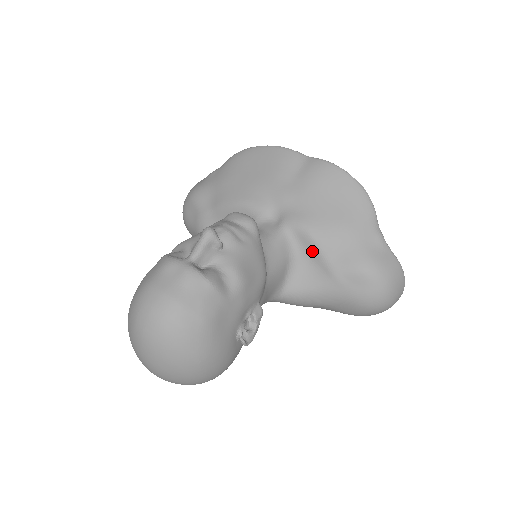
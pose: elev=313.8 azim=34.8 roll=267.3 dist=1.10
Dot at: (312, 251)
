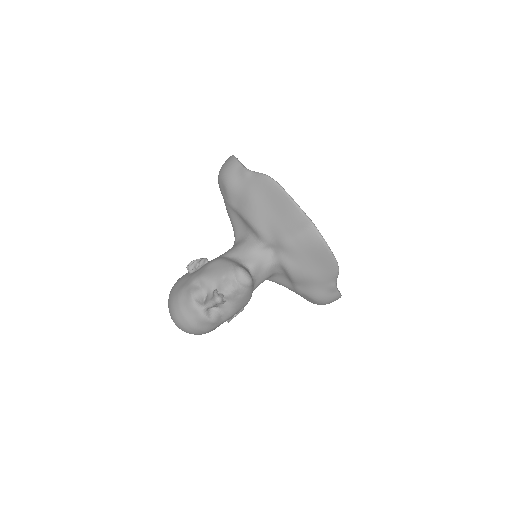
Dot at: (289, 277)
